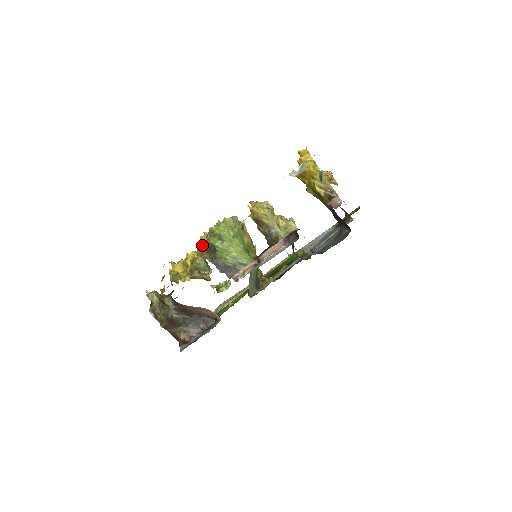
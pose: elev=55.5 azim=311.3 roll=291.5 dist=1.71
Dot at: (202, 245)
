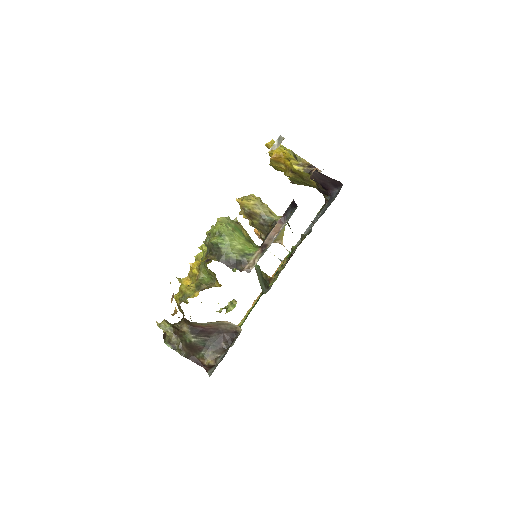
Dot at: occluded
